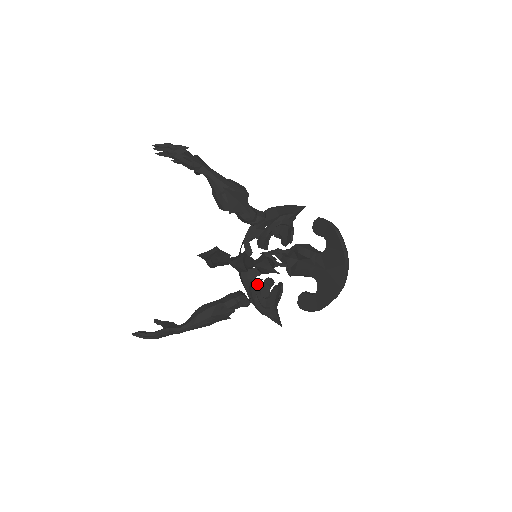
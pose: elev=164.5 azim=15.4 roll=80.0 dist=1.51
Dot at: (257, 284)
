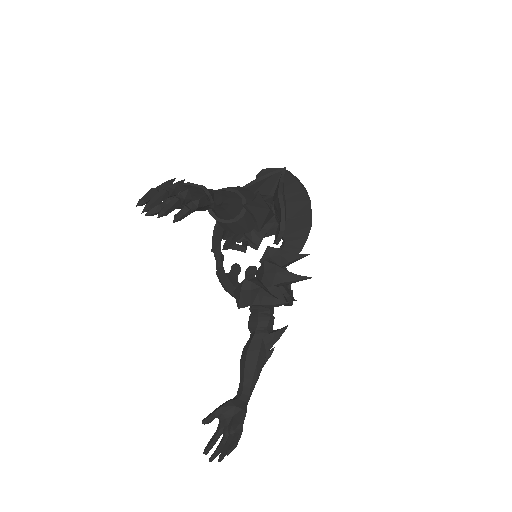
Dot at: occluded
